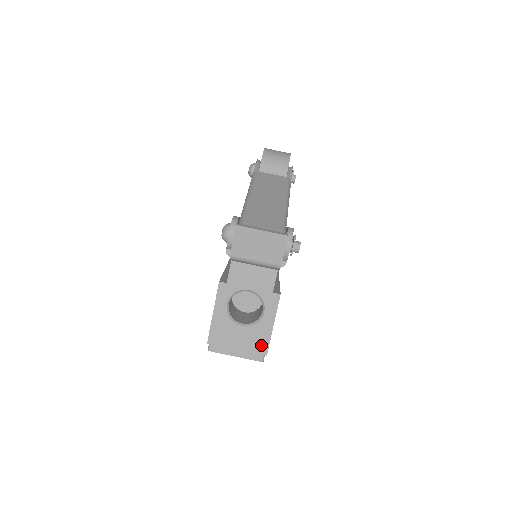
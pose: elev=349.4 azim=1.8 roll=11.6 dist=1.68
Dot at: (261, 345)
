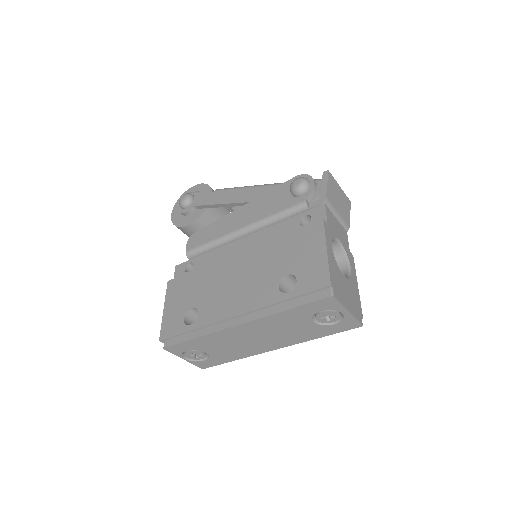
Dot at: (358, 304)
